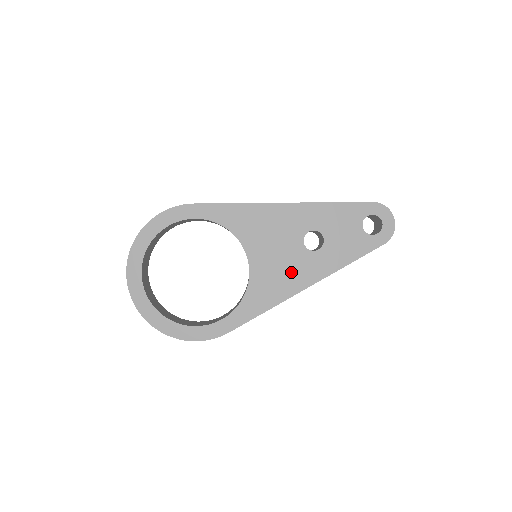
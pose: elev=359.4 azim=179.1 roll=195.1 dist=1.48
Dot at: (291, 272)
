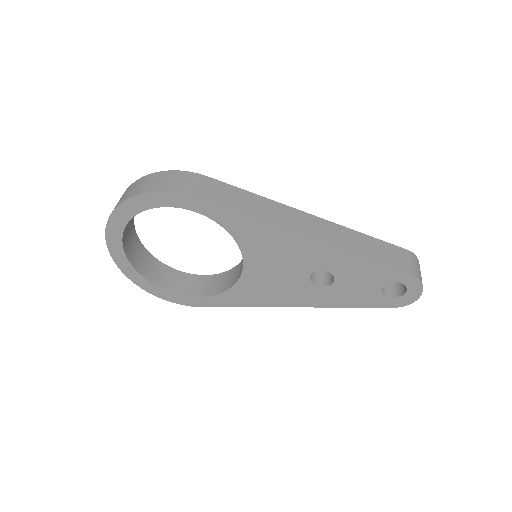
Dot at: (284, 291)
